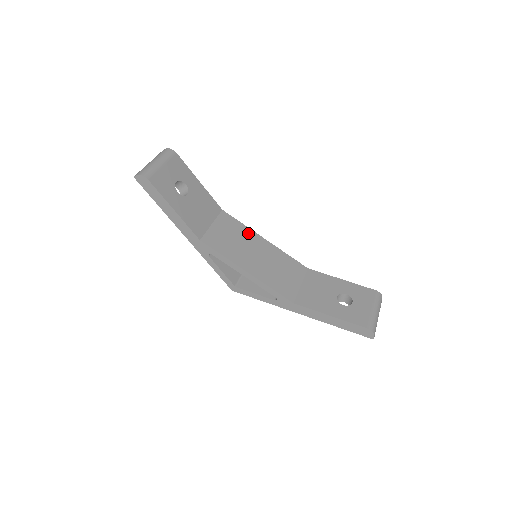
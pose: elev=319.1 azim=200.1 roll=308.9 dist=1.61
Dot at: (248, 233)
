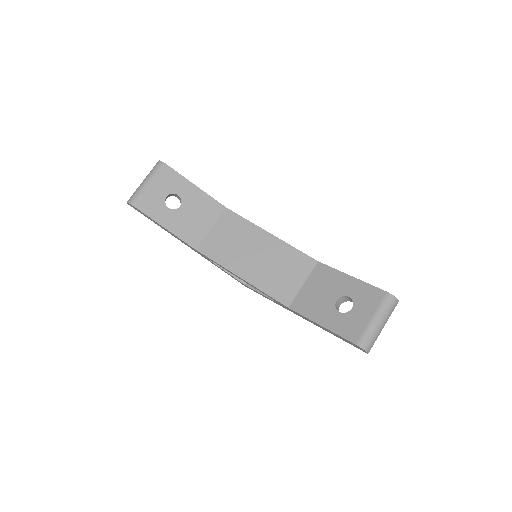
Dot at: (251, 230)
